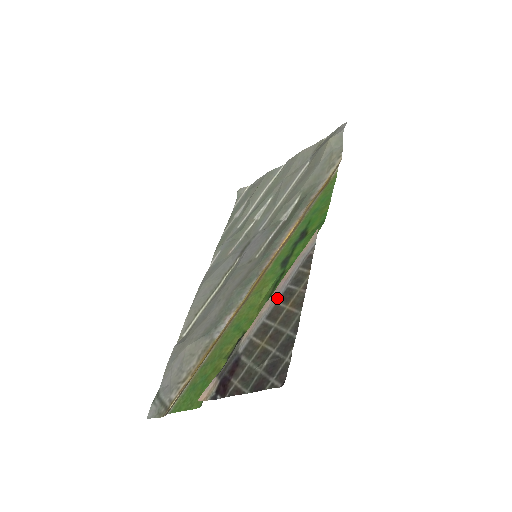
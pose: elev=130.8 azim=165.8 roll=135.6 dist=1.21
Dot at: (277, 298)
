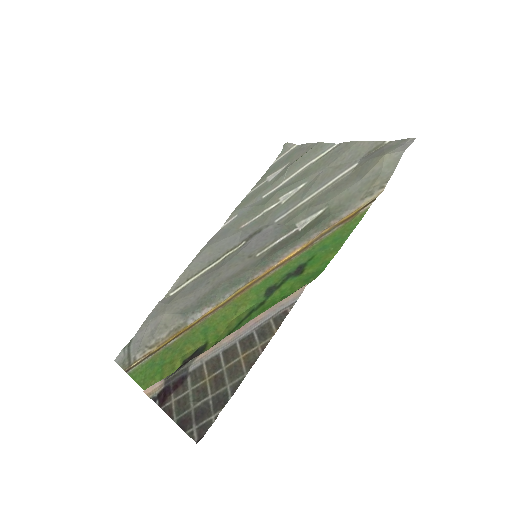
Dot at: (240, 337)
